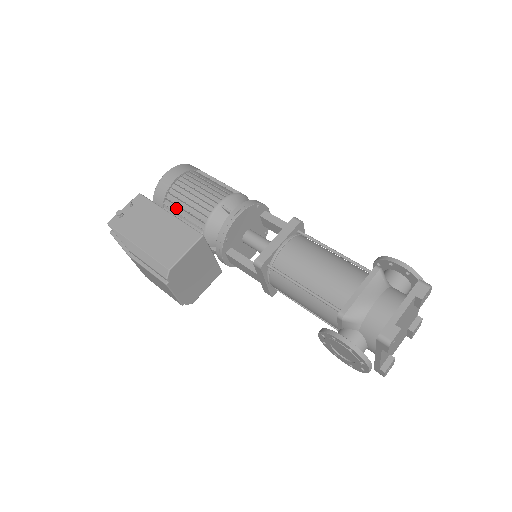
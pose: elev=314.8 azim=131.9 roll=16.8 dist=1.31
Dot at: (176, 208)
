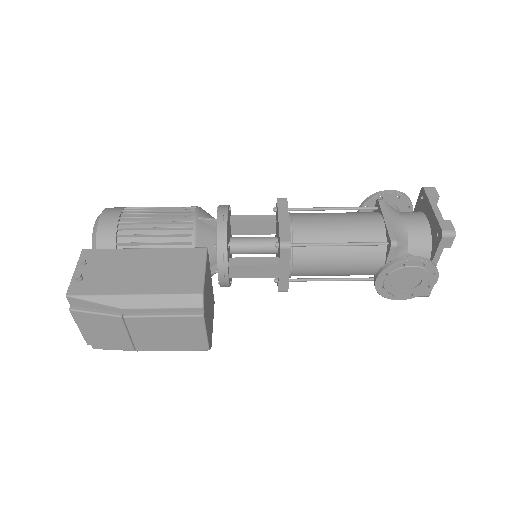
Dot at: occluded
